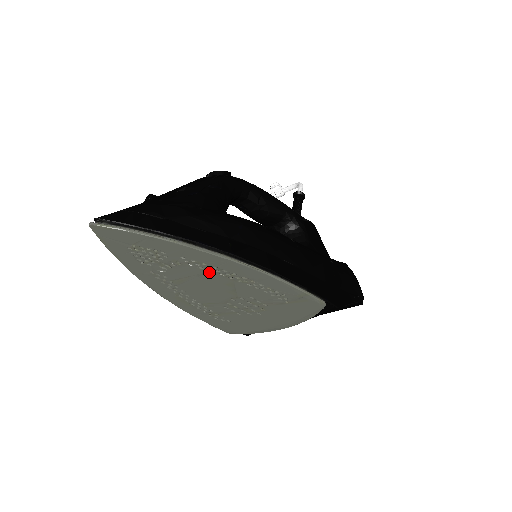
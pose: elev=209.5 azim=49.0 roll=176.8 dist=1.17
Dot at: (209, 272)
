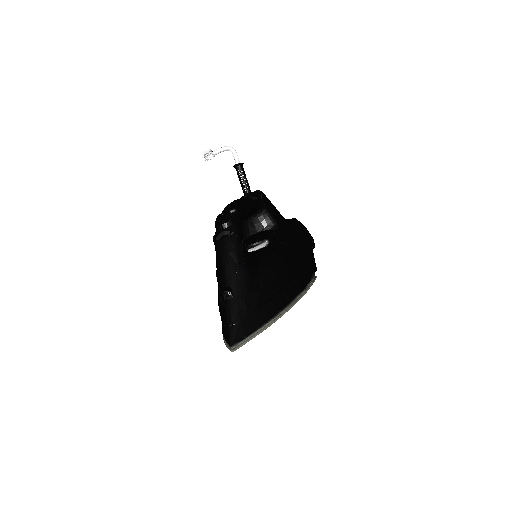
Dot at: occluded
